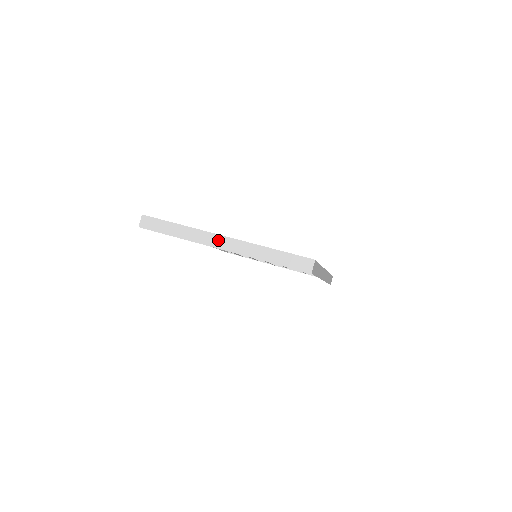
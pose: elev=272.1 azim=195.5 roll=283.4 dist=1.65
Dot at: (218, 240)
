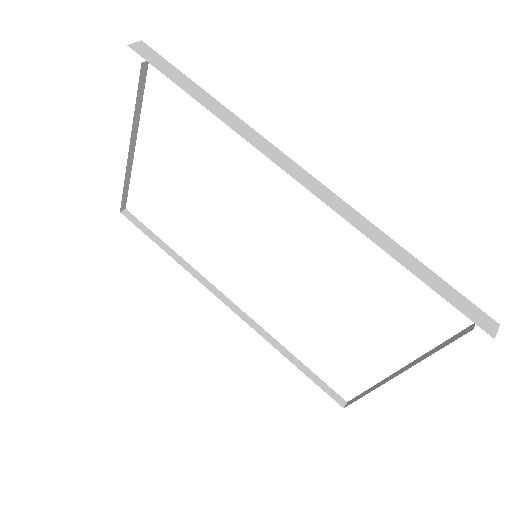
Dot at: occluded
